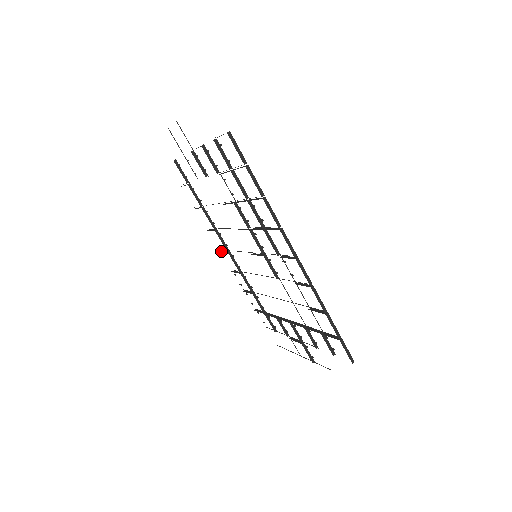
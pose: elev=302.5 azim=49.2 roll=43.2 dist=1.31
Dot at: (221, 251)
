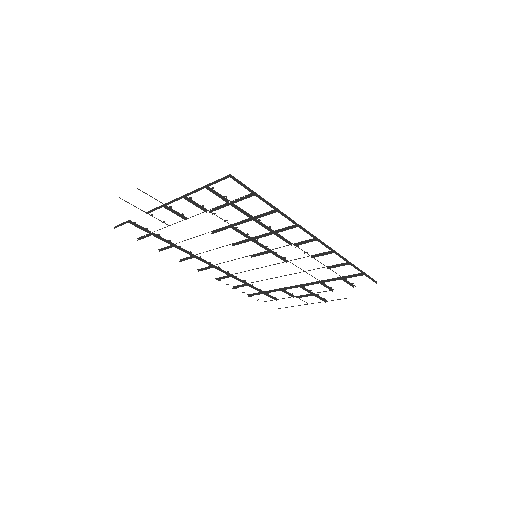
Dot at: (201, 270)
